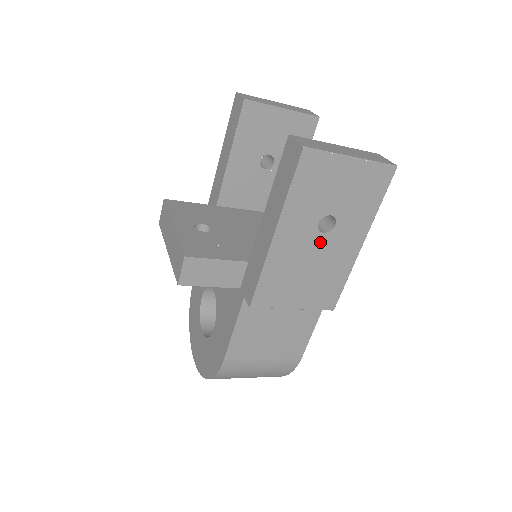
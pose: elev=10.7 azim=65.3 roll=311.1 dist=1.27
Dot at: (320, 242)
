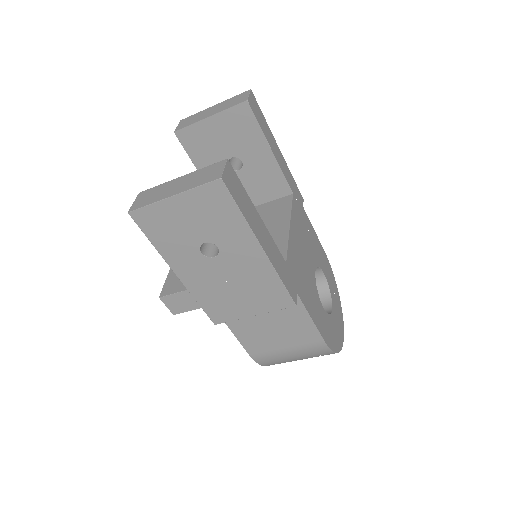
Dot at: (219, 264)
